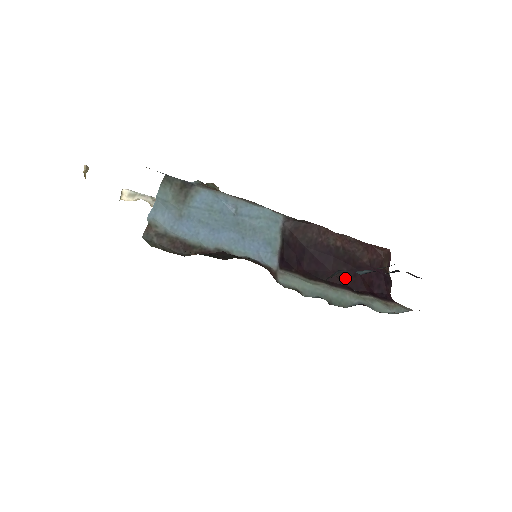
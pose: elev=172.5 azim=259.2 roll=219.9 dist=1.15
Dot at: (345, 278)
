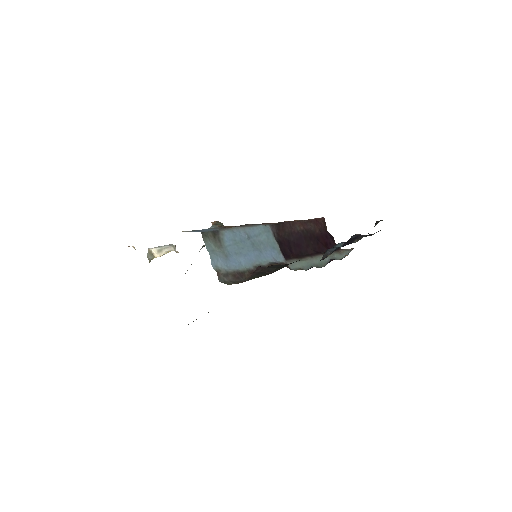
Dot at: (314, 248)
